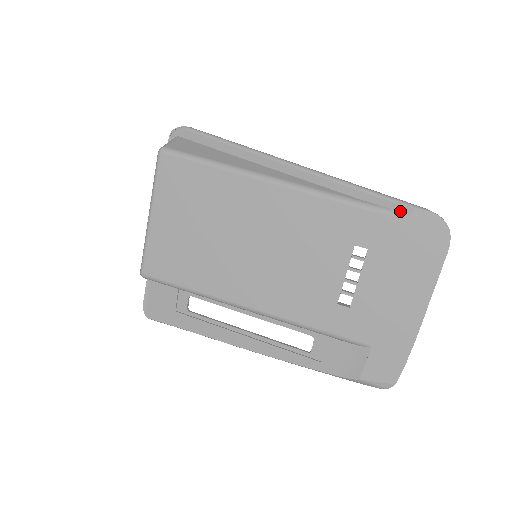
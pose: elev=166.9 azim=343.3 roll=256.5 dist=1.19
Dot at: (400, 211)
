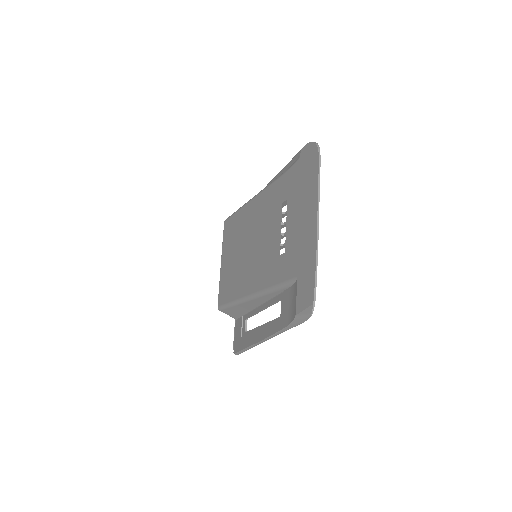
Dot at: (297, 159)
